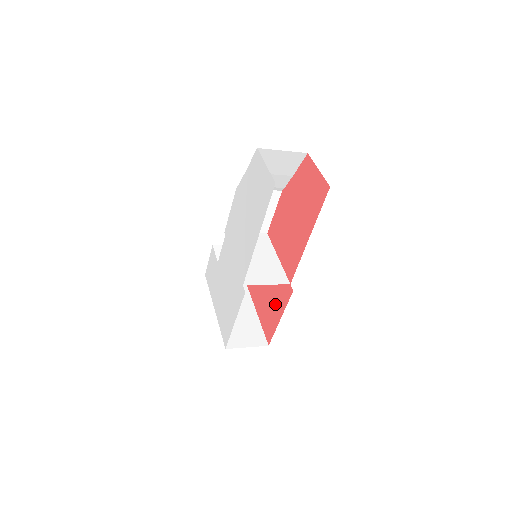
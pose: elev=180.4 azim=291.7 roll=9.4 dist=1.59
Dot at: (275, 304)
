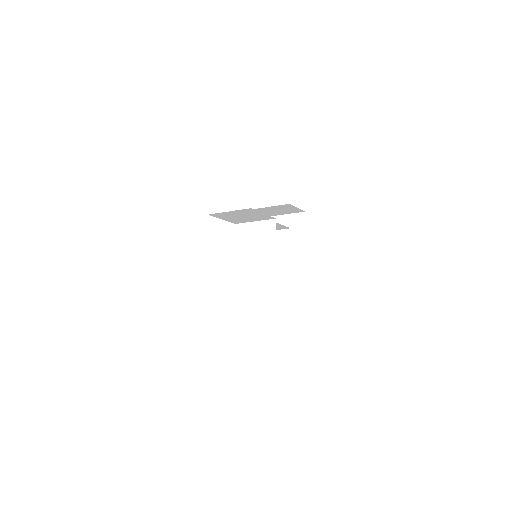
Dot at: occluded
